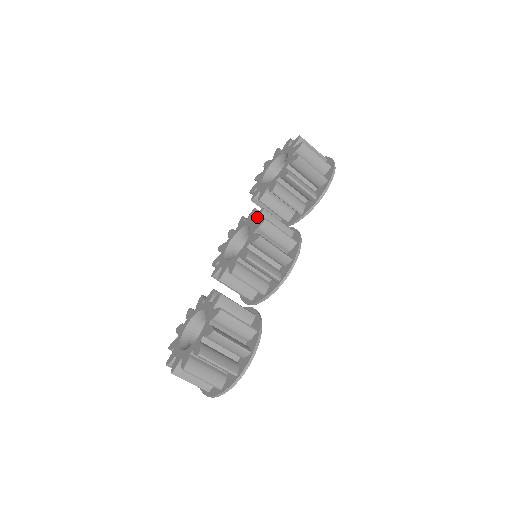
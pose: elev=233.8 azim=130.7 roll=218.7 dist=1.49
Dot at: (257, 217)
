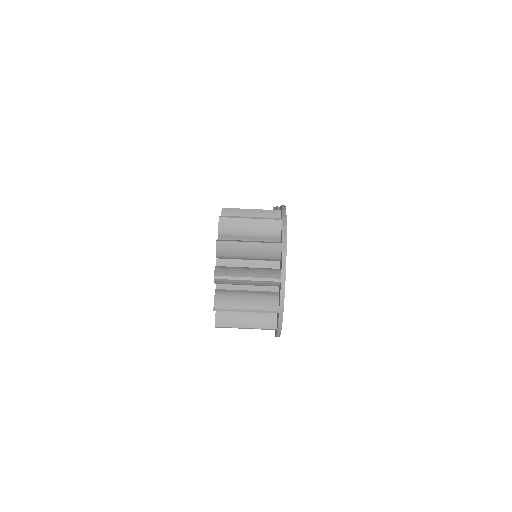
Dot at: occluded
